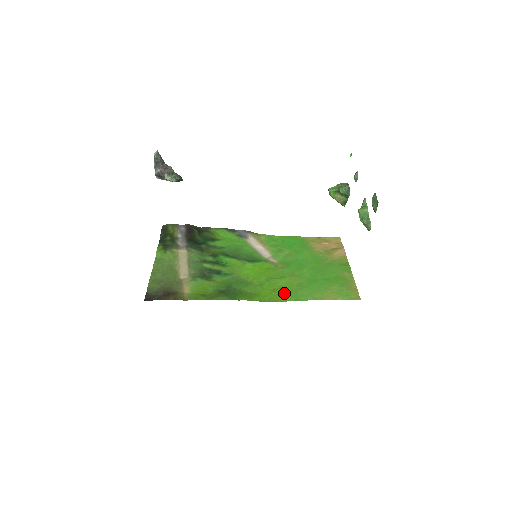
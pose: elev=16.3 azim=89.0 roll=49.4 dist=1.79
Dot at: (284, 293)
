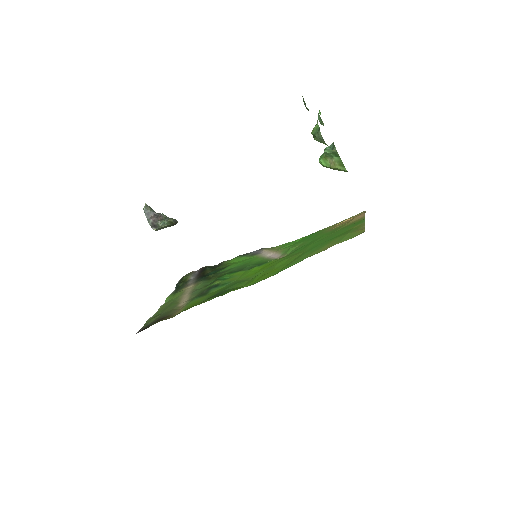
Dot at: (278, 269)
